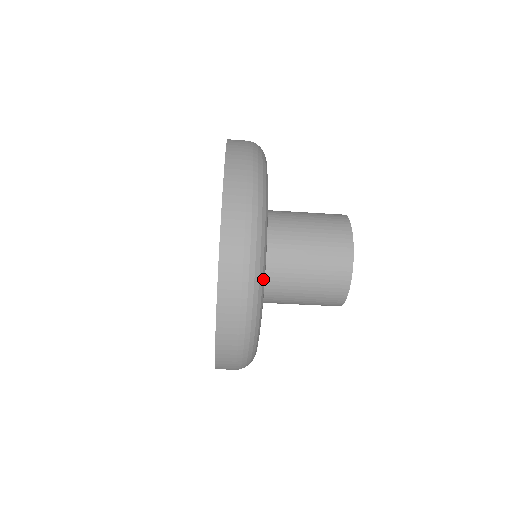
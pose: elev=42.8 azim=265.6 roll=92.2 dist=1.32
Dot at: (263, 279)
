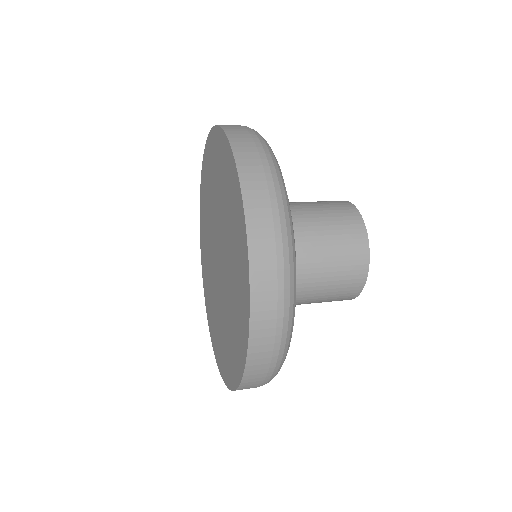
Dot at: (291, 336)
